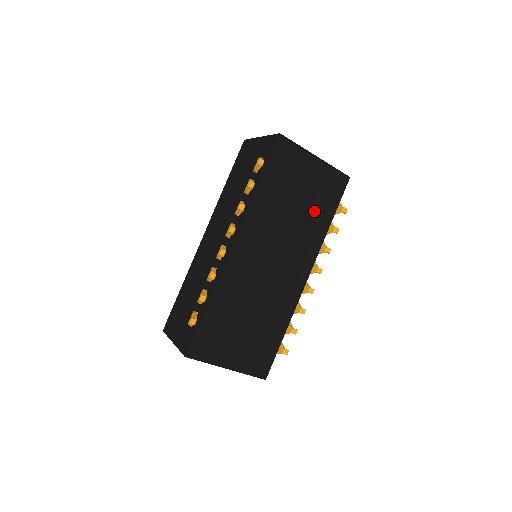
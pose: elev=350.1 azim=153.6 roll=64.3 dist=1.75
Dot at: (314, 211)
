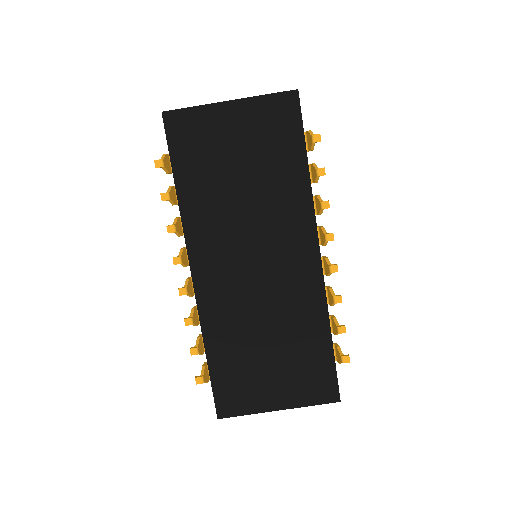
Dot at: (272, 169)
